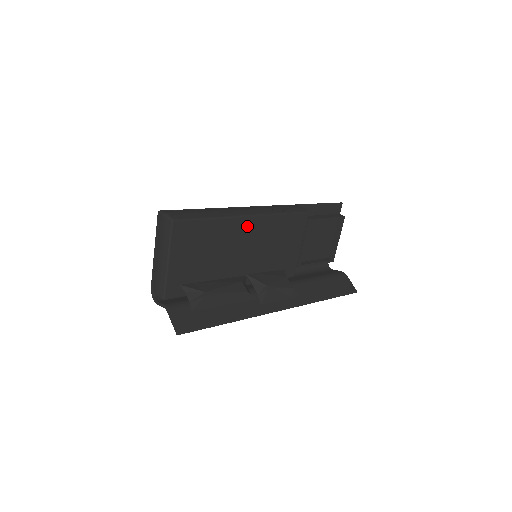
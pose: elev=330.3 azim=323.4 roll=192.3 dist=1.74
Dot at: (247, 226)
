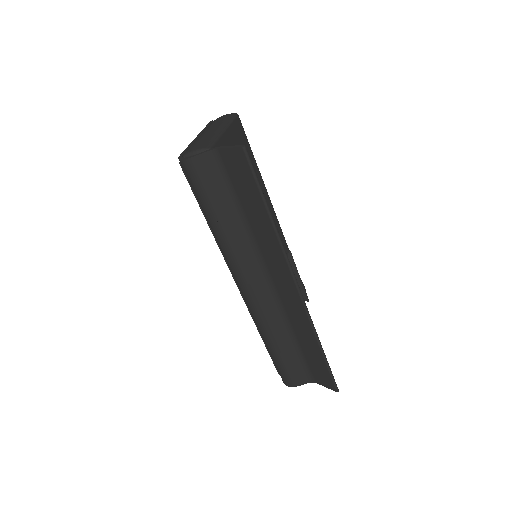
Dot at: (267, 203)
